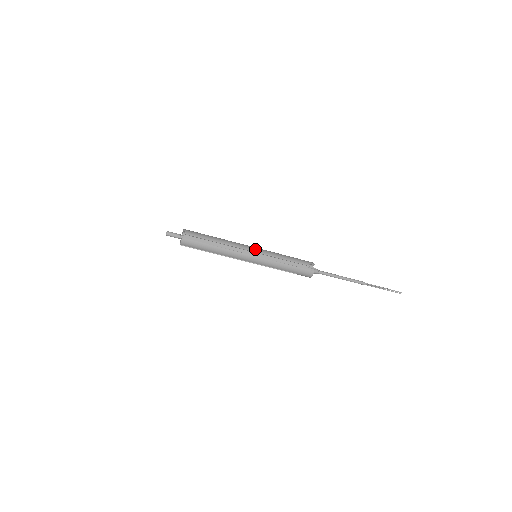
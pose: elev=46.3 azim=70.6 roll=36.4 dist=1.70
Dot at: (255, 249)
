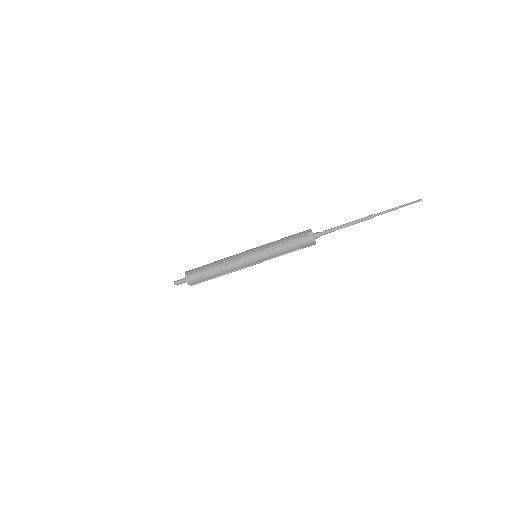
Dot at: (249, 250)
